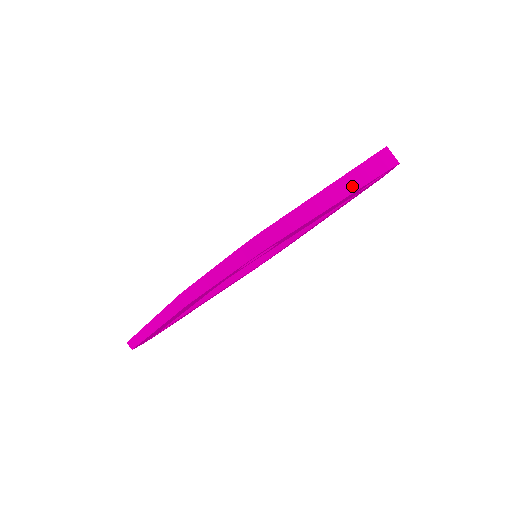
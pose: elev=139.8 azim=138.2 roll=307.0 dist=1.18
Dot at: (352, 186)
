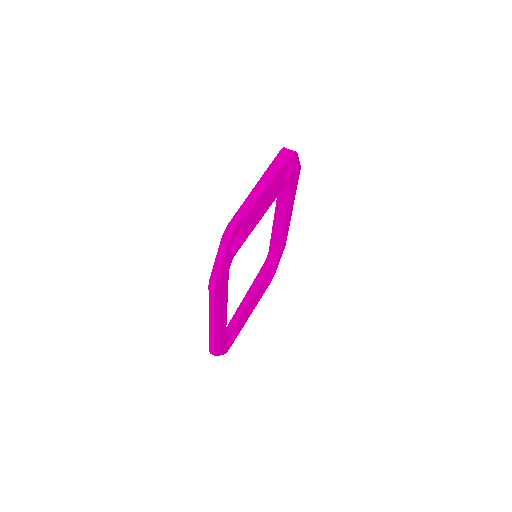
Dot at: (270, 178)
